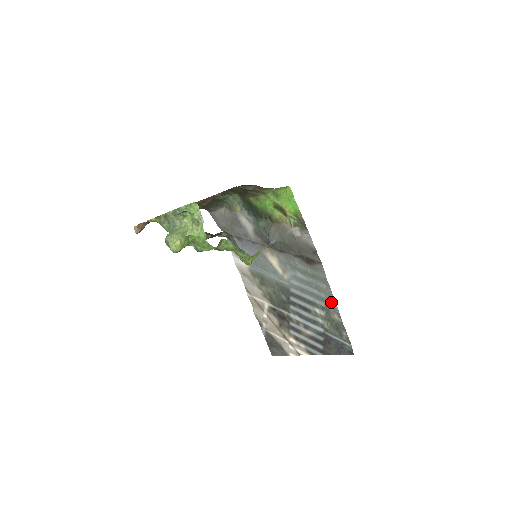
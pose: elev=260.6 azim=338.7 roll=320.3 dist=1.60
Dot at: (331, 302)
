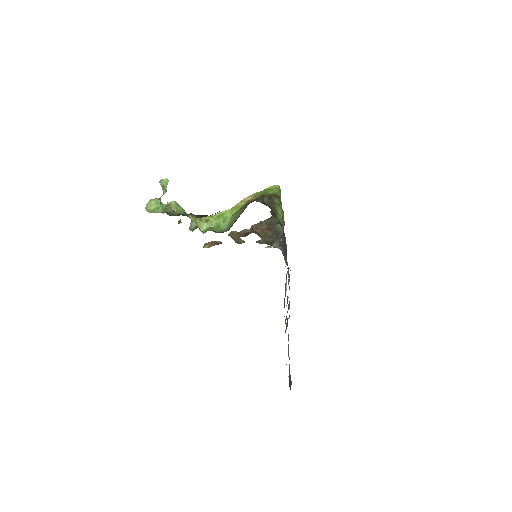
Dot at: occluded
